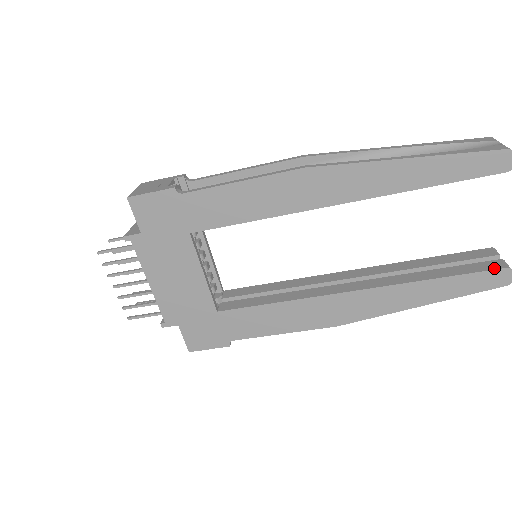
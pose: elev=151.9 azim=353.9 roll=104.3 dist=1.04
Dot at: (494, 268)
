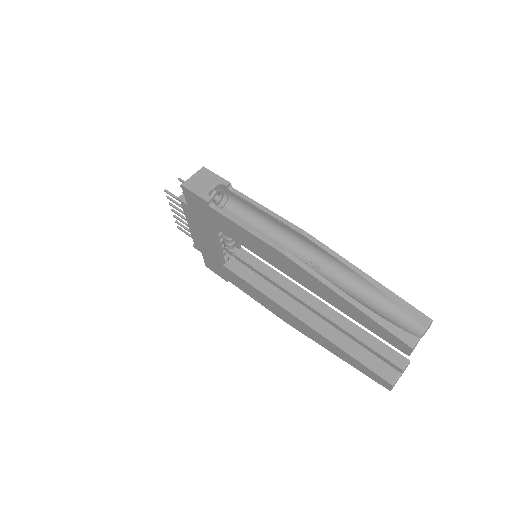
Dot at: (384, 378)
